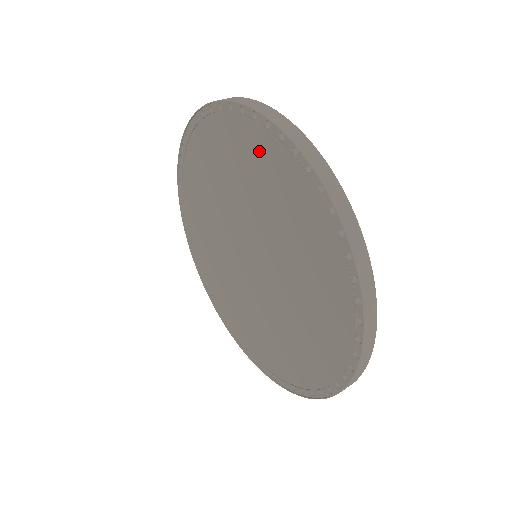
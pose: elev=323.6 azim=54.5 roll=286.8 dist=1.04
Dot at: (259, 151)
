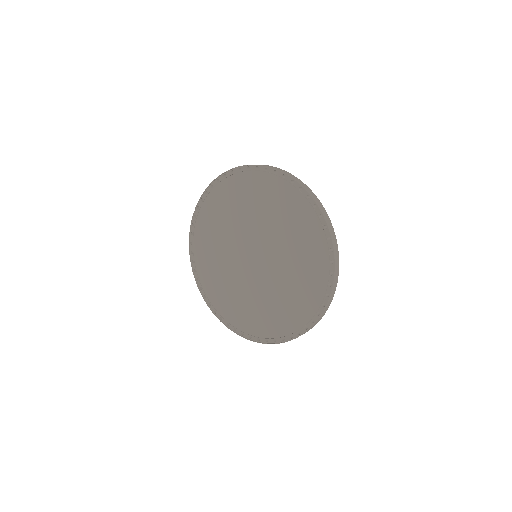
Dot at: (267, 188)
